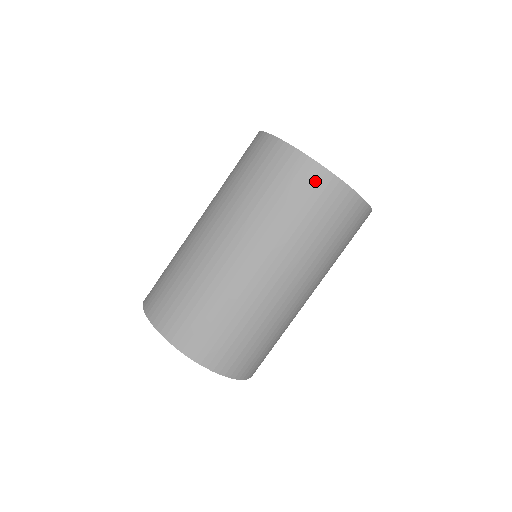
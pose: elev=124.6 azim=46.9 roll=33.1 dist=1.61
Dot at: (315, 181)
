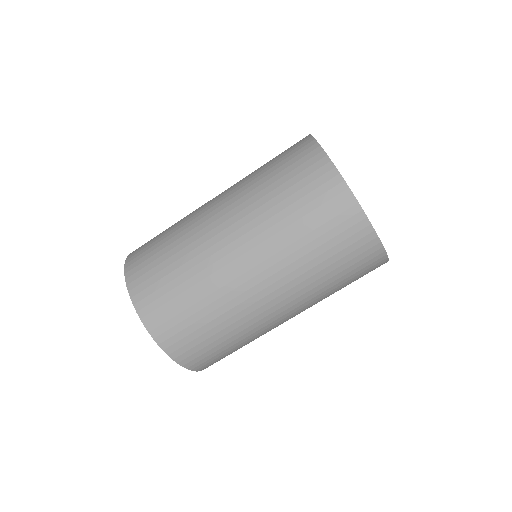
Dot at: (298, 145)
